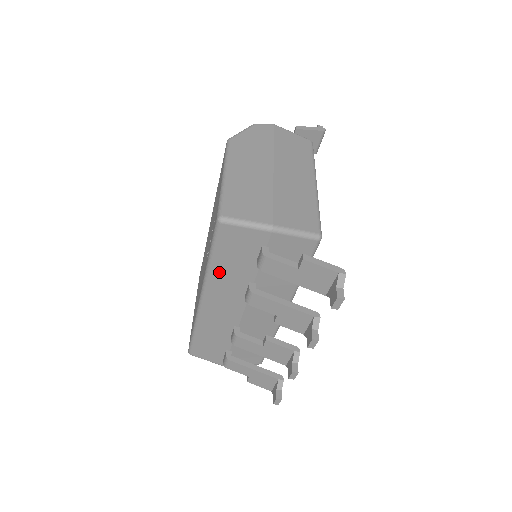
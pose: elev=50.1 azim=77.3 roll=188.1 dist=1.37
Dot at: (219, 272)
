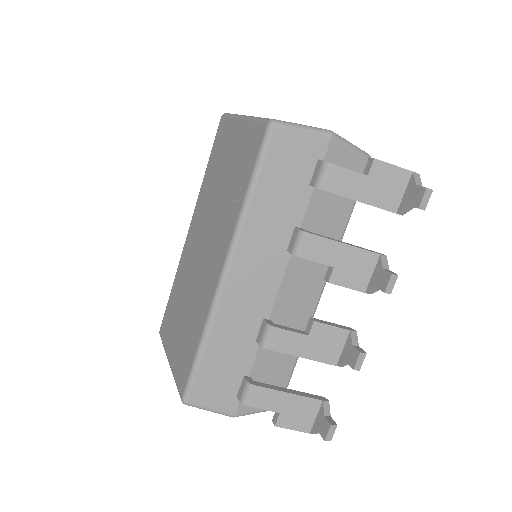
Dot at: (259, 213)
